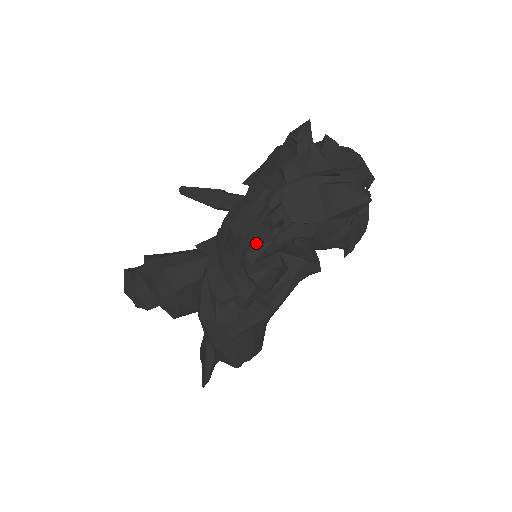
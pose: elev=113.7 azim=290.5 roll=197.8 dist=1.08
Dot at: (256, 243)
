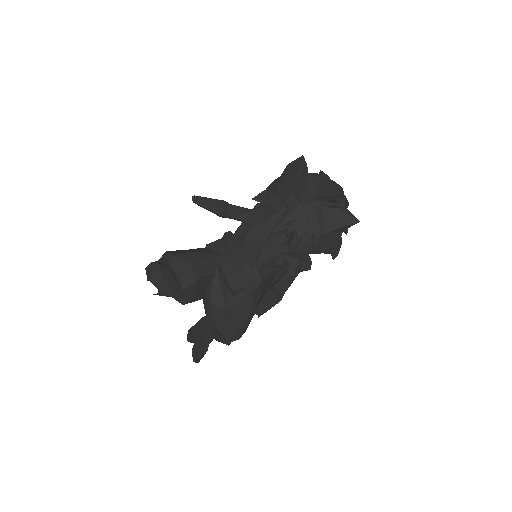
Dot at: (267, 246)
